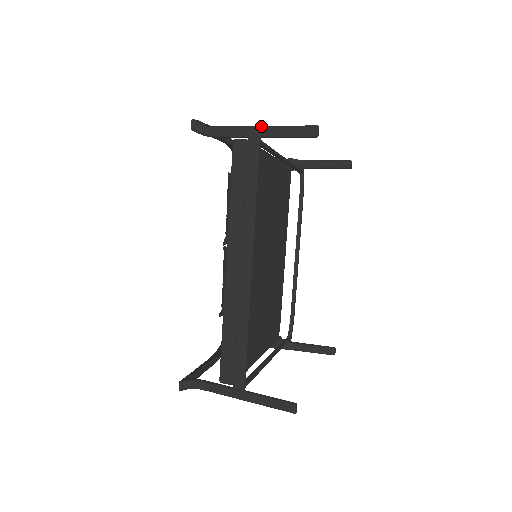
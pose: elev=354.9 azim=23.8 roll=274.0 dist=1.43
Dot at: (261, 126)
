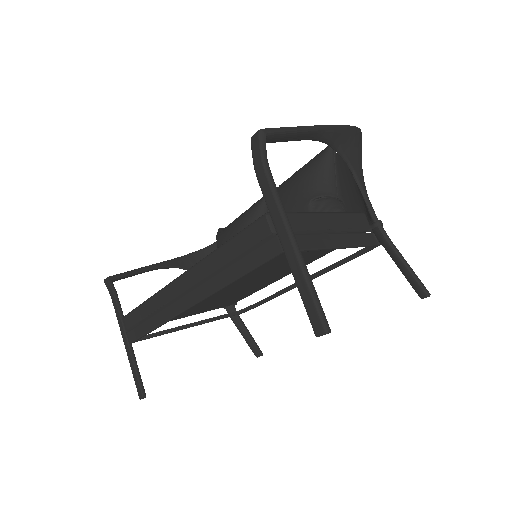
Dot at: (295, 246)
